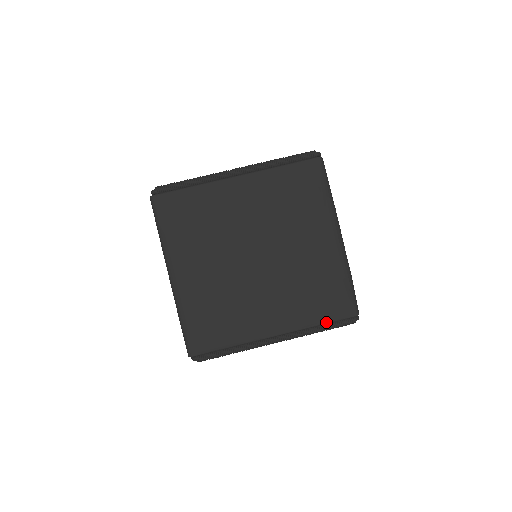
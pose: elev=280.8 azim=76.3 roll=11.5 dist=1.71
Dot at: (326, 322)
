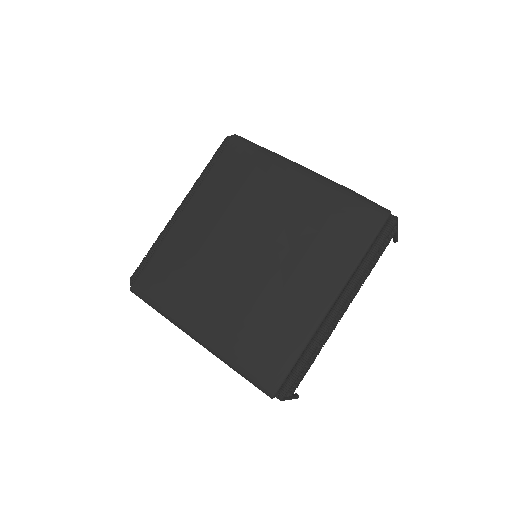
Dot at: (367, 246)
